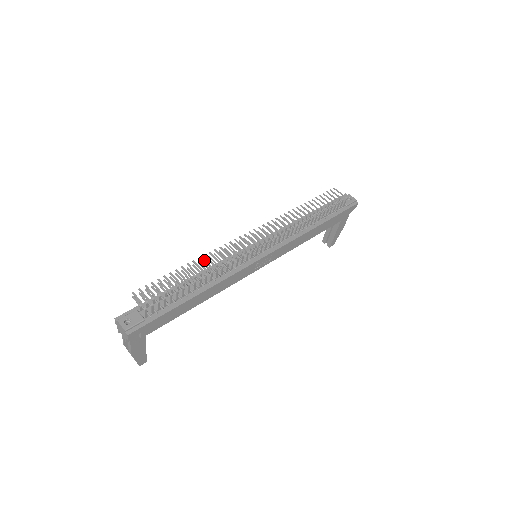
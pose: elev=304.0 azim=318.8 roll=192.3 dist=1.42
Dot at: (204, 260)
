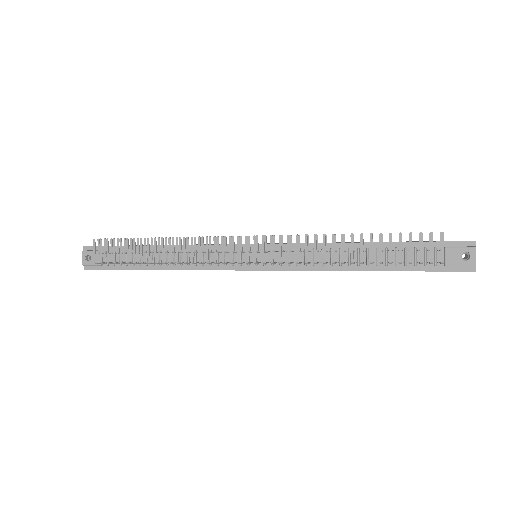
Dot at: (179, 239)
